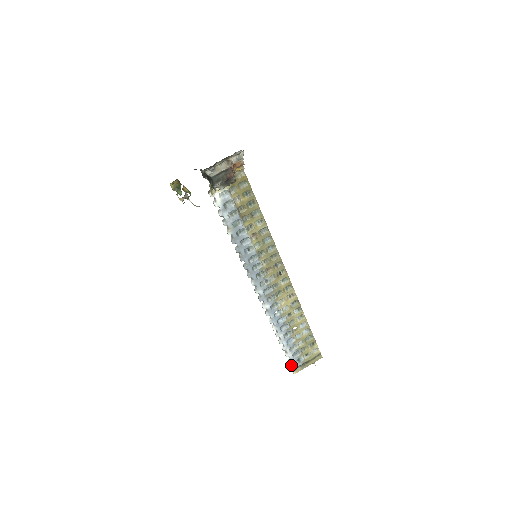
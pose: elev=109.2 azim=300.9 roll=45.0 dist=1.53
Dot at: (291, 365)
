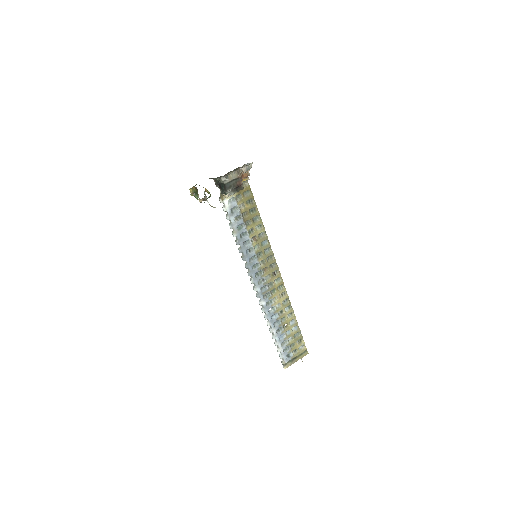
Dot at: (282, 360)
